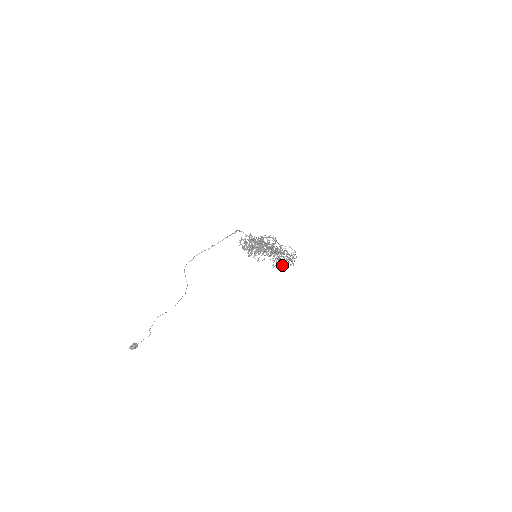
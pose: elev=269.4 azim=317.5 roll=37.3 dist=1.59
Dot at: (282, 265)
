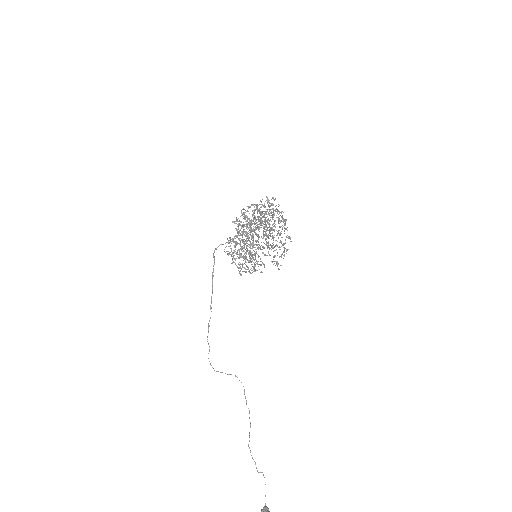
Dot at: occluded
